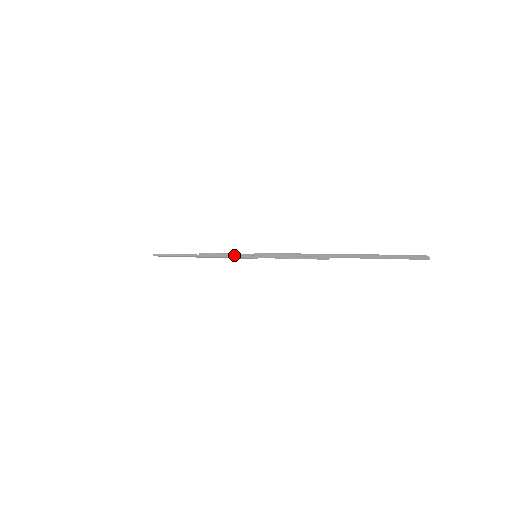
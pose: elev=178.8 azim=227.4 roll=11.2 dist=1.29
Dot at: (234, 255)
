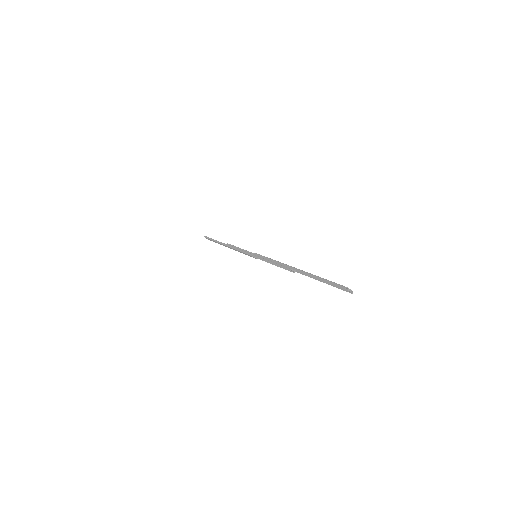
Dot at: (243, 251)
